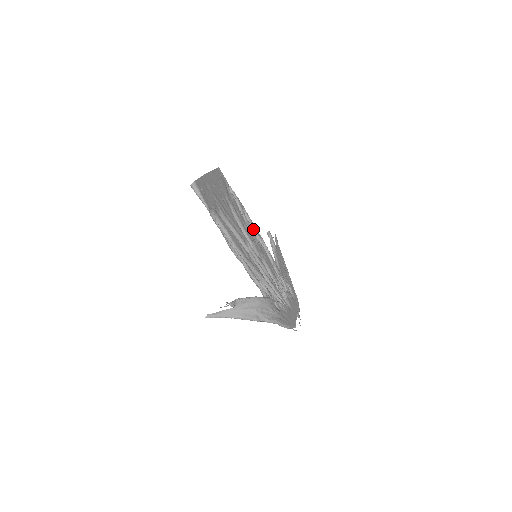
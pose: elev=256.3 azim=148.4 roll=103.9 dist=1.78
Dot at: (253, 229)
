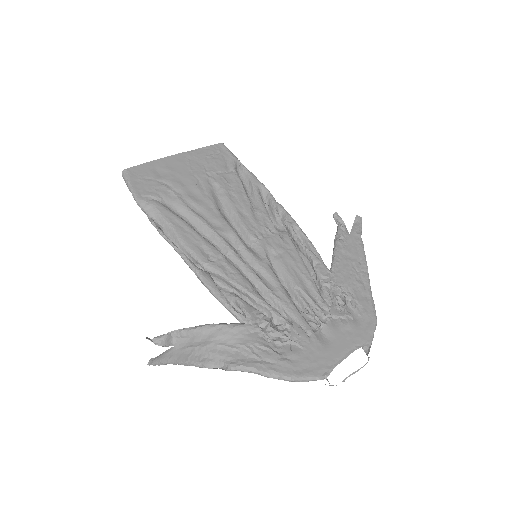
Dot at: (276, 215)
